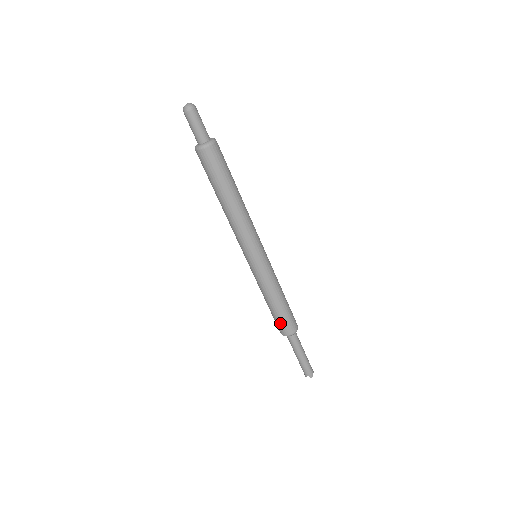
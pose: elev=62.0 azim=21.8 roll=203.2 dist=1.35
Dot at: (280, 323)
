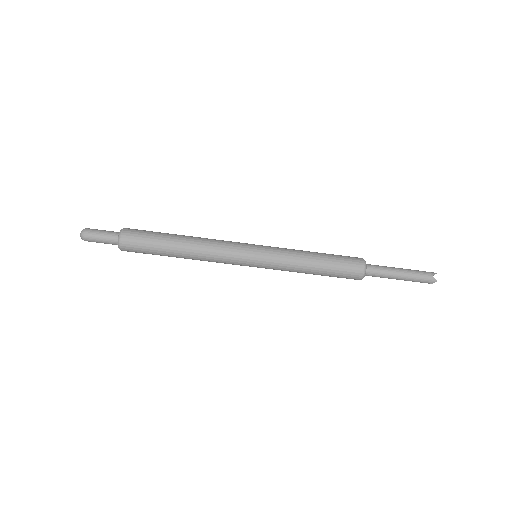
Dot at: (341, 277)
